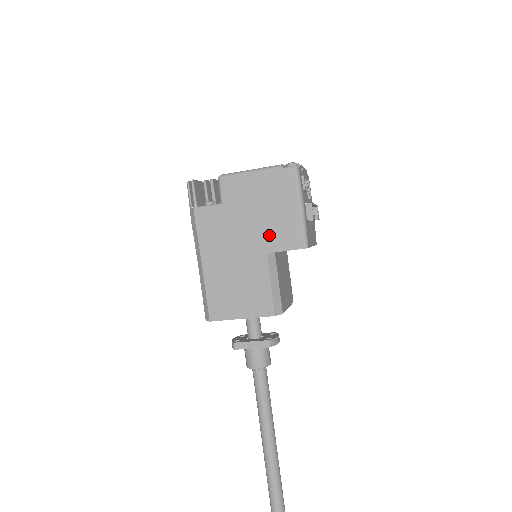
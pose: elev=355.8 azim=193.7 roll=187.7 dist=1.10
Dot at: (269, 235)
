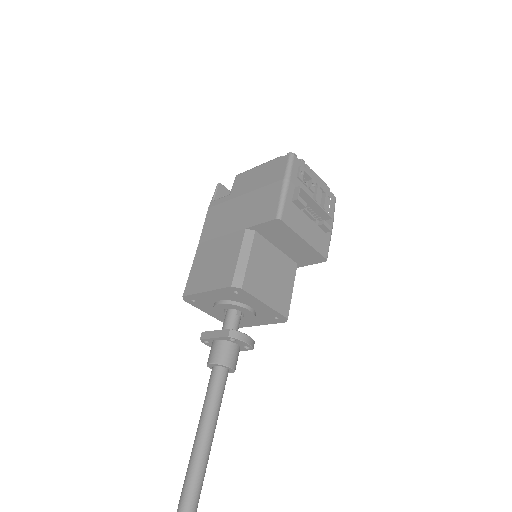
Dot at: (252, 212)
